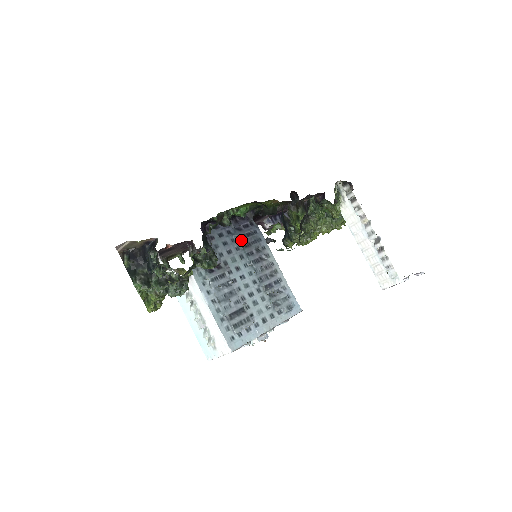
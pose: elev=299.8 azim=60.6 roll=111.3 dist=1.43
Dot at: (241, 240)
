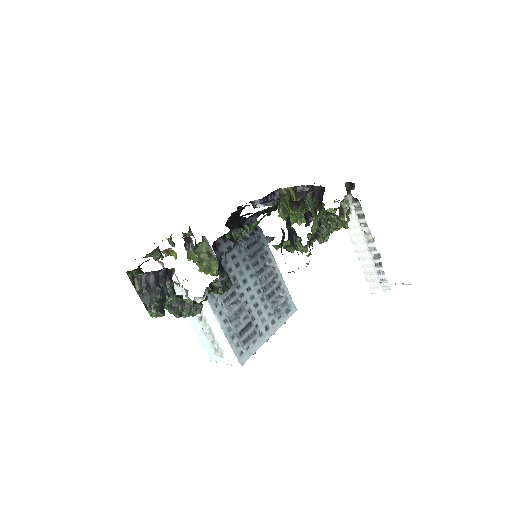
Dot at: (248, 251)
